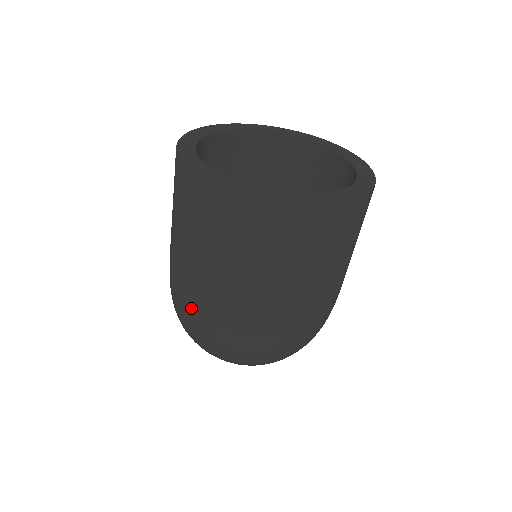
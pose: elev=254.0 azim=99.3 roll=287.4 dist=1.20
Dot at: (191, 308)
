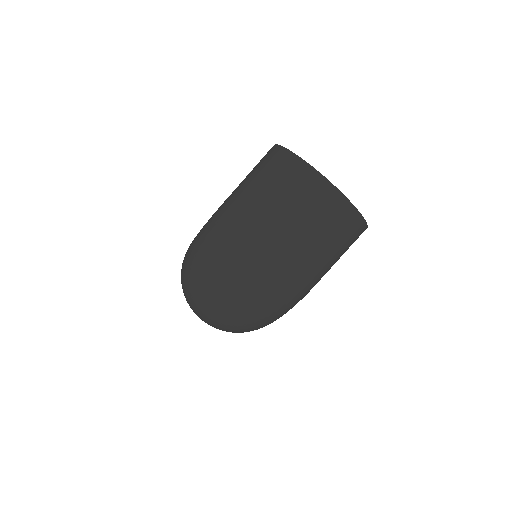
Dot at: (228, 231)
